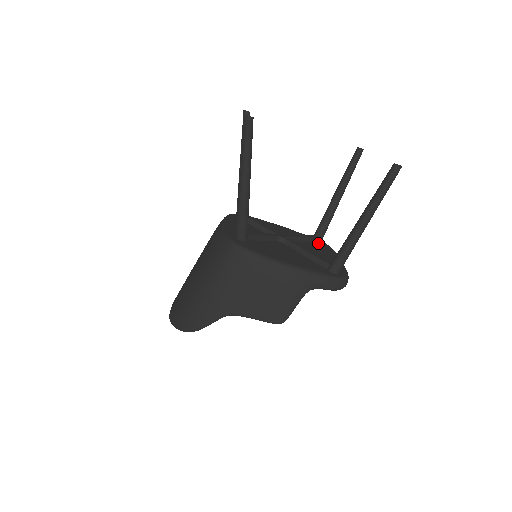
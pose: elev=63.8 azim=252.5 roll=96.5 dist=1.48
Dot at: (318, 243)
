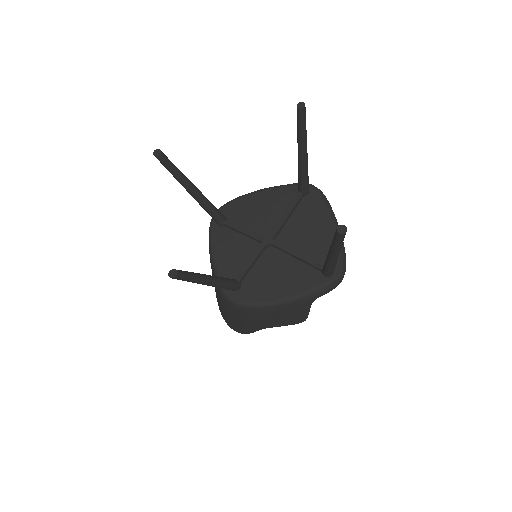
Dot at: (306, 199)
